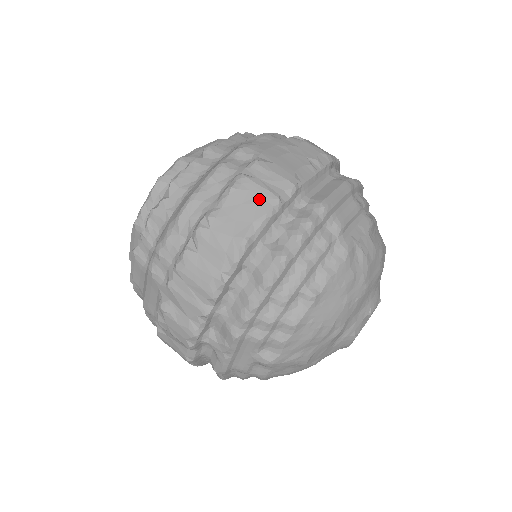
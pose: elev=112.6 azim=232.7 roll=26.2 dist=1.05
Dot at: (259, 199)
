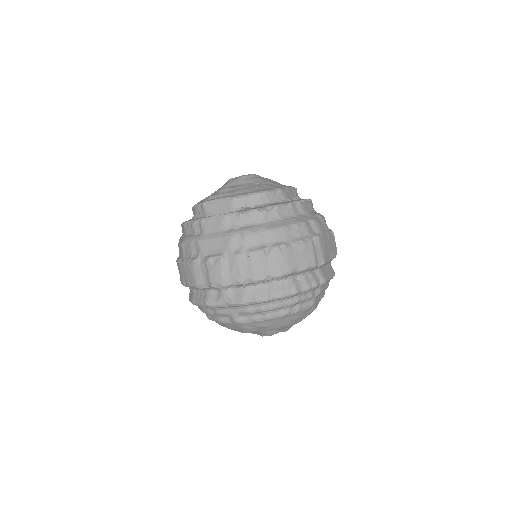
Dot at: (309, 258)
